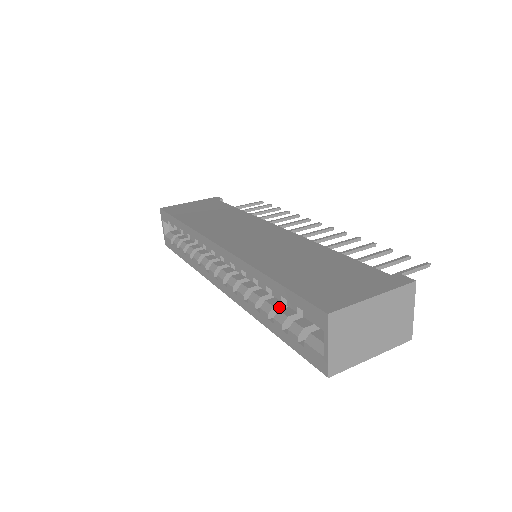
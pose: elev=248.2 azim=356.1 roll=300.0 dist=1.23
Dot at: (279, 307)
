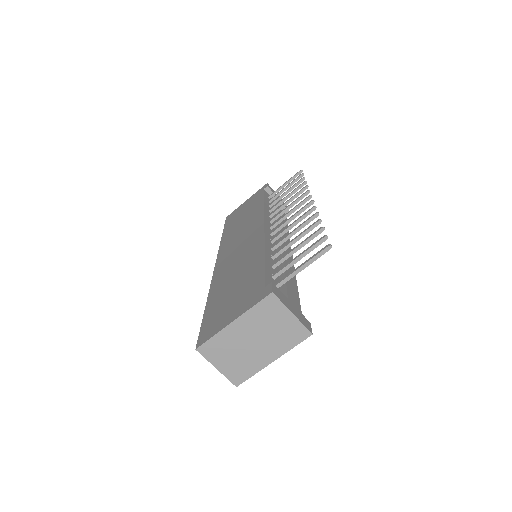
Dot at: occluded
